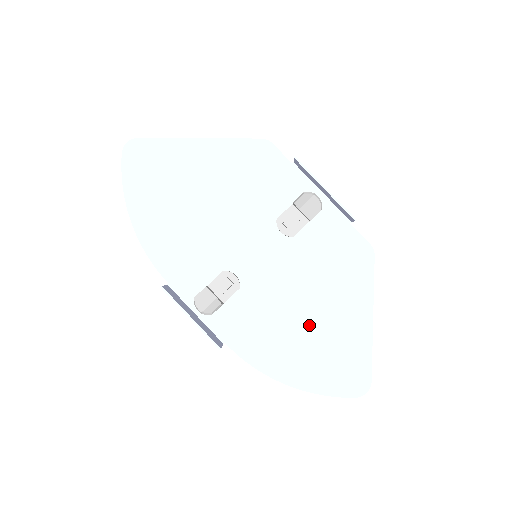
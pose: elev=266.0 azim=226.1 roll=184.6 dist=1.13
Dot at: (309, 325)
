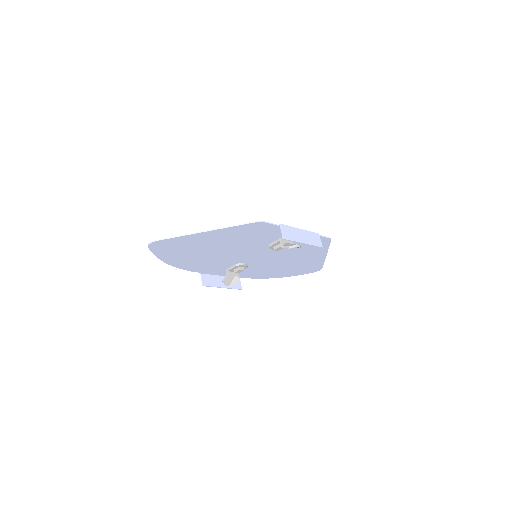
Dot at: (289, 264)
